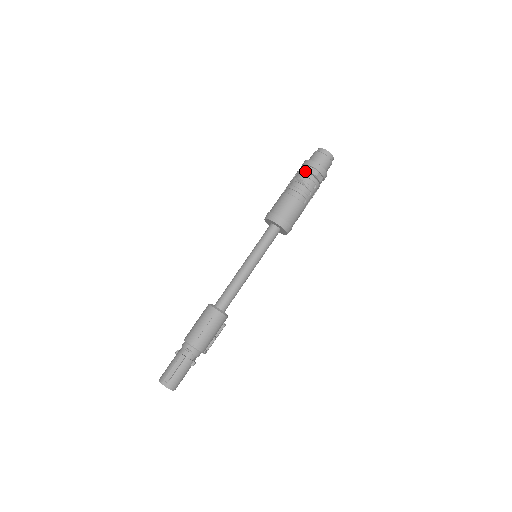
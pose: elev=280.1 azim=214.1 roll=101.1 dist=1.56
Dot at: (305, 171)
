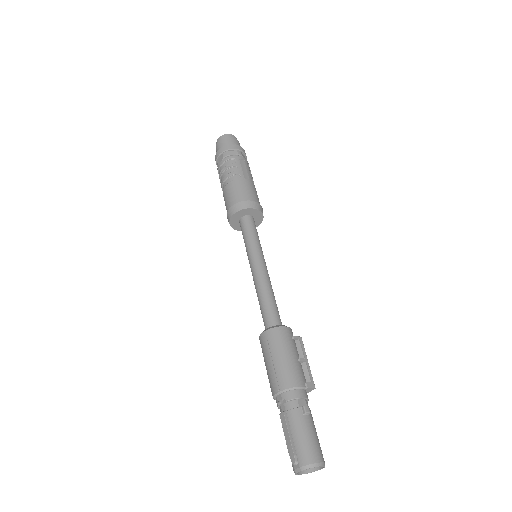
Dot at: occluded
